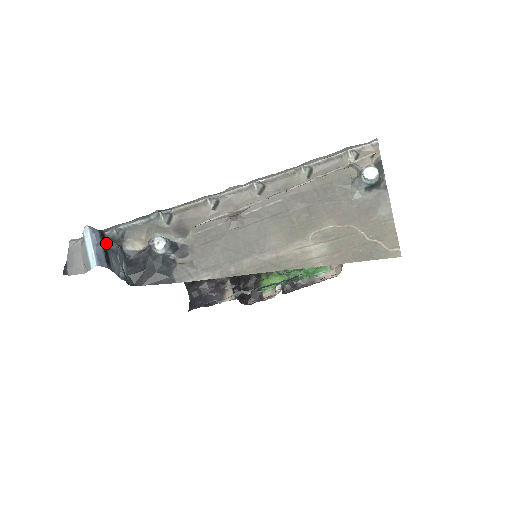
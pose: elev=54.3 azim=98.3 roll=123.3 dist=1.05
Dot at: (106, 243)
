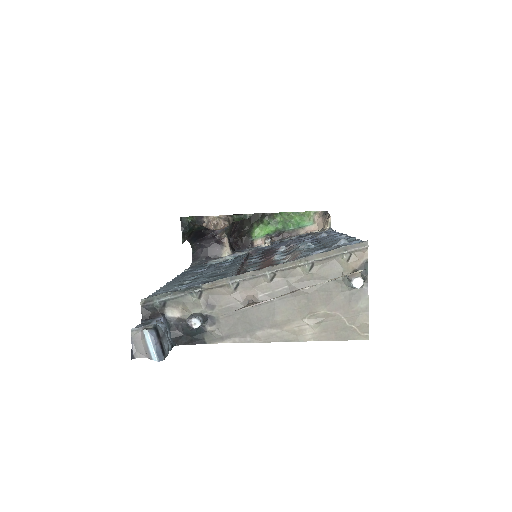
Dot at: (160, 337)
